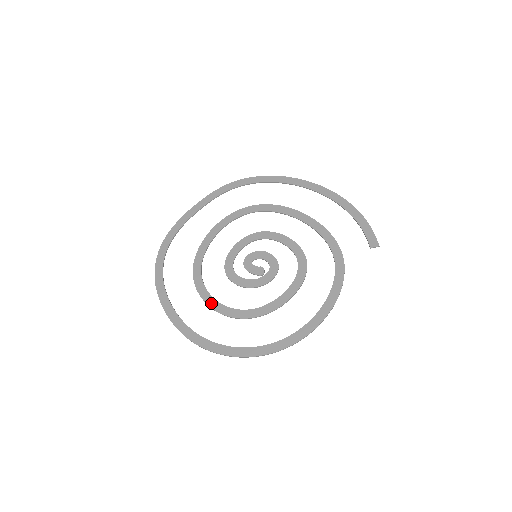
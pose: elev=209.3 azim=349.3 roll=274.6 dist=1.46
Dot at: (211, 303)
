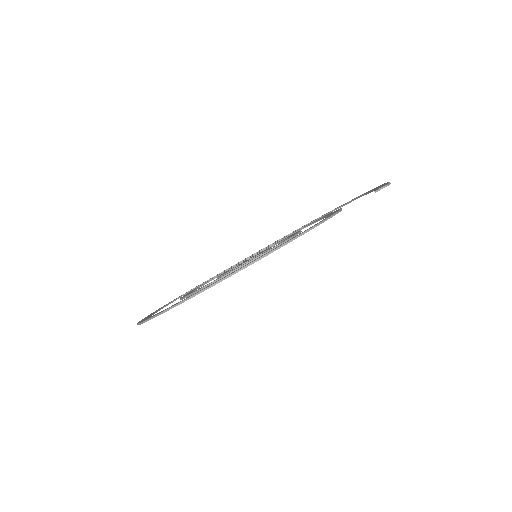
Dot at: (183, 296)
